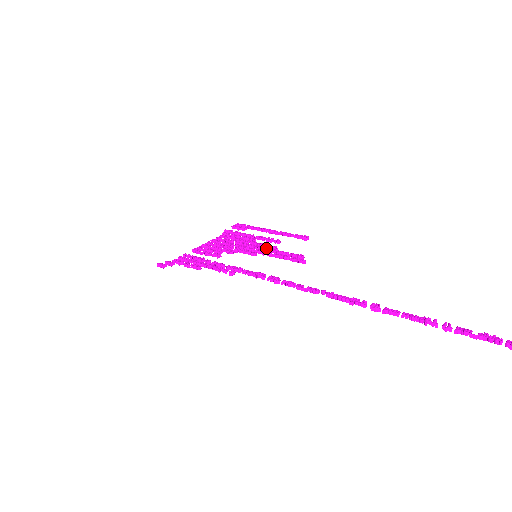
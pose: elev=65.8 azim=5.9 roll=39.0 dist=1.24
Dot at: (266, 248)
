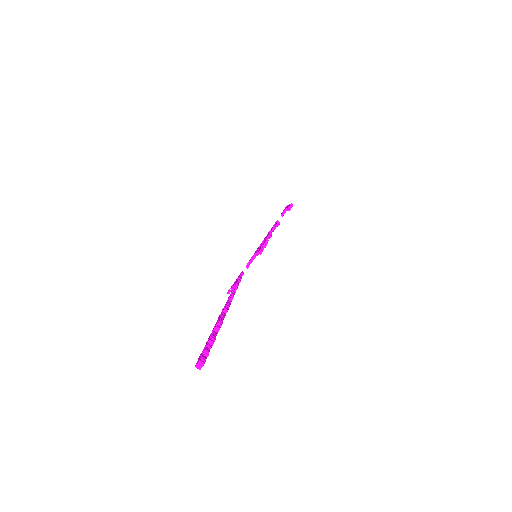
Dot at: occluded
